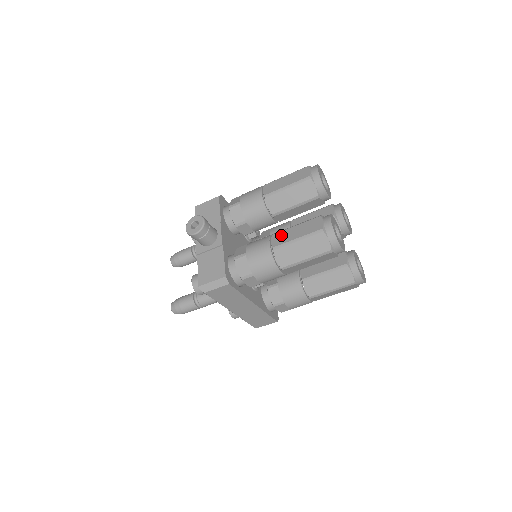
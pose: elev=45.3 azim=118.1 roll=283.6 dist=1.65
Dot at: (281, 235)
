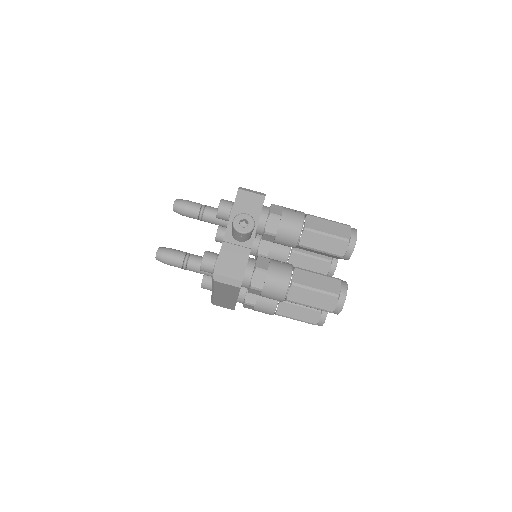
Dot at: (303, 274)
